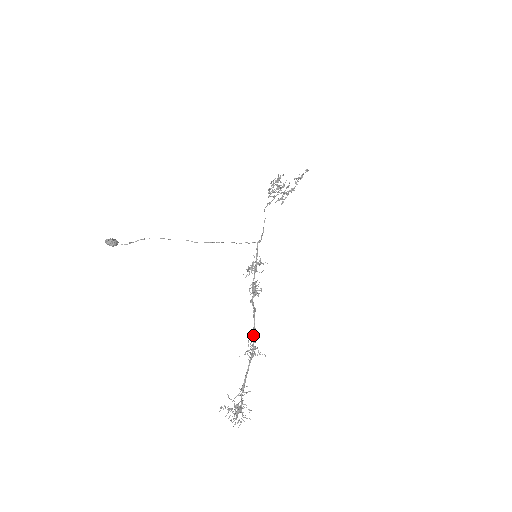
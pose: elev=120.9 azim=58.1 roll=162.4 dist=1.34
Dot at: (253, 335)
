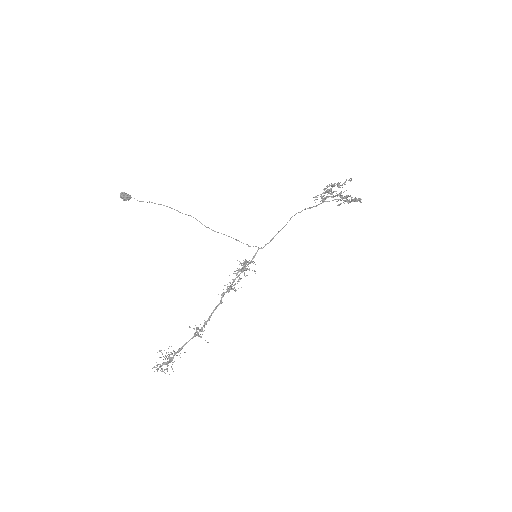
Dot at: (204, 322)
